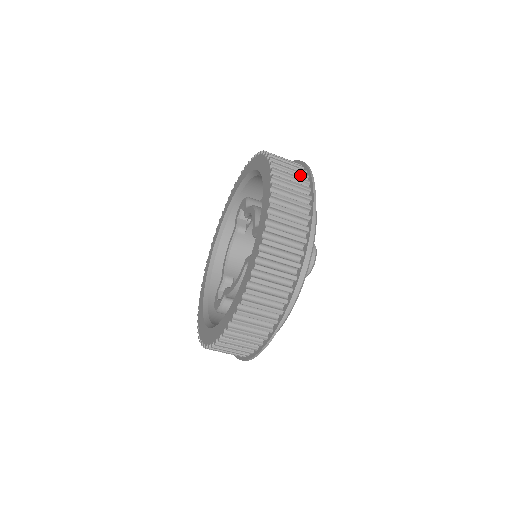
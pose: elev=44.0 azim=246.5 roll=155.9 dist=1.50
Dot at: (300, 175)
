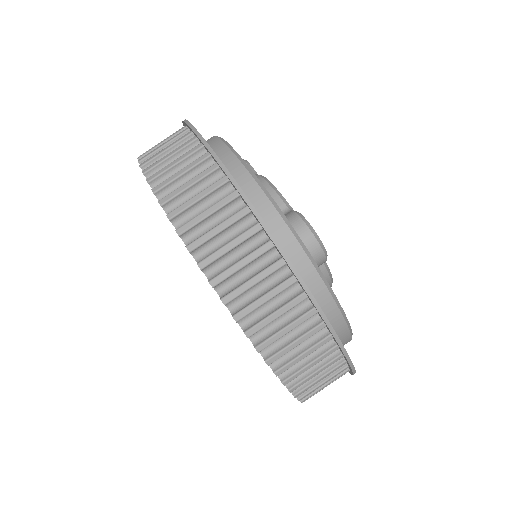
Dot at: occluded
